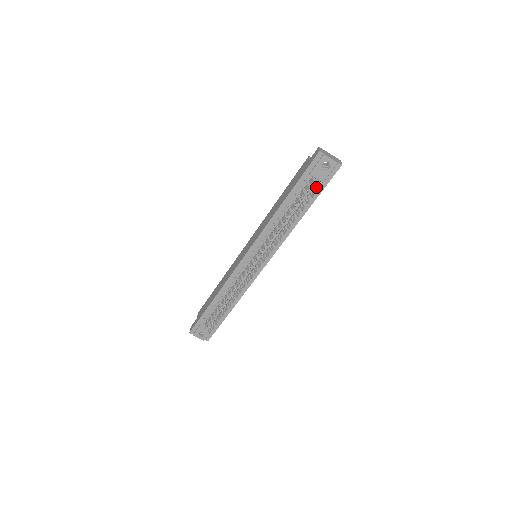
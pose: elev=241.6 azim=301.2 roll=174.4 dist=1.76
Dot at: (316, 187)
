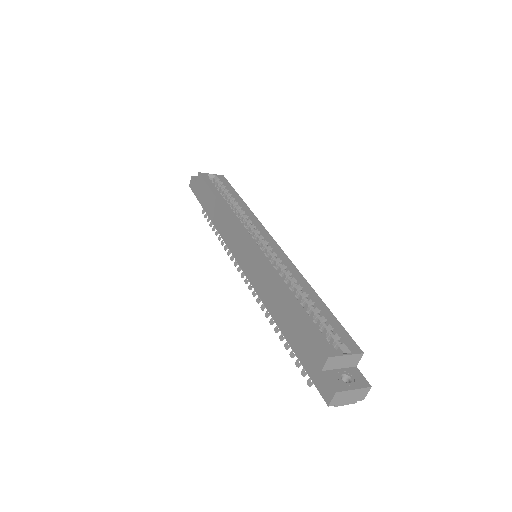
Dot at: occluded
